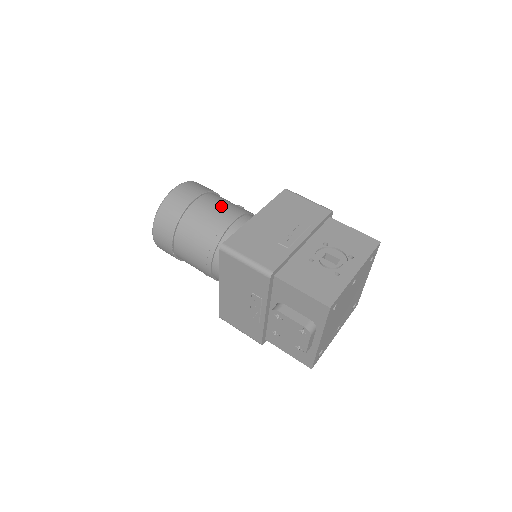
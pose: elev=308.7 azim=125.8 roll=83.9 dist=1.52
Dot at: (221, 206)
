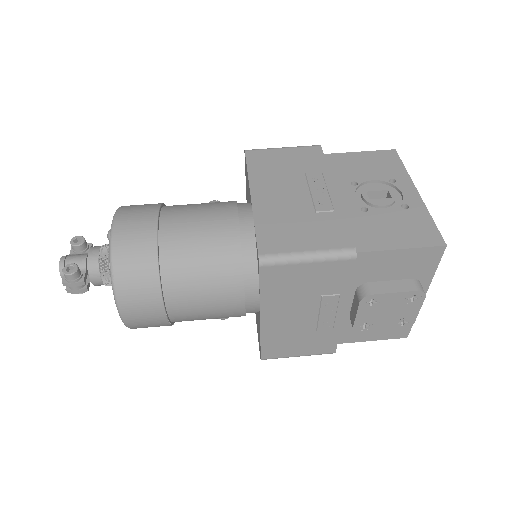
Dot at: (200, 212)
